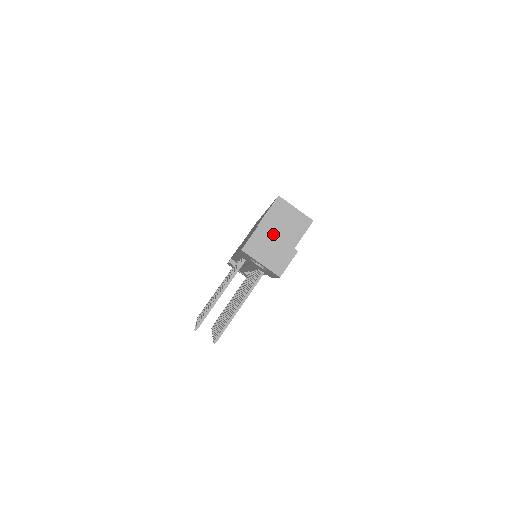
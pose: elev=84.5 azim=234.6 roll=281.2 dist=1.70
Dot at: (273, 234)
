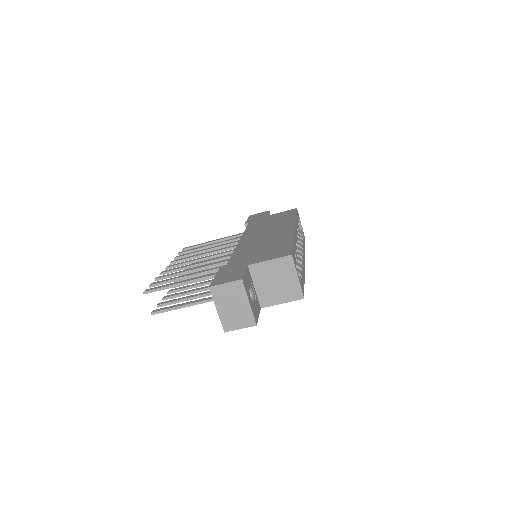
Dot at: (247, 296)
